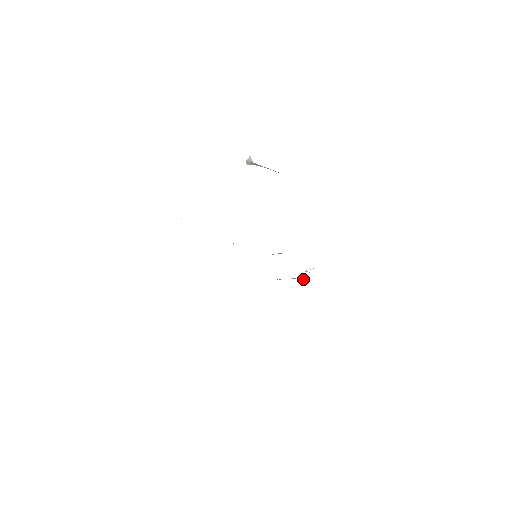
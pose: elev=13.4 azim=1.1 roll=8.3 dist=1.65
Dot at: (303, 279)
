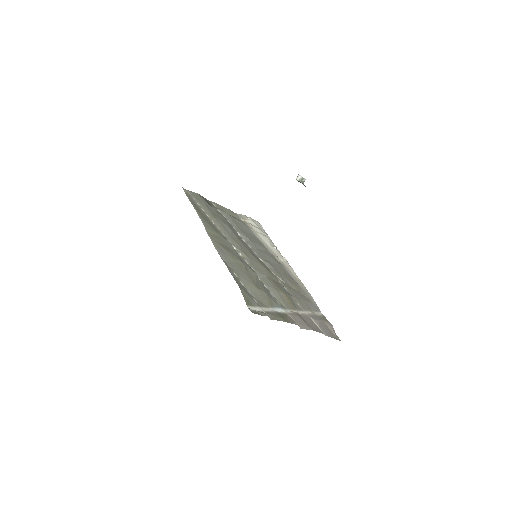
Dot at: (262, 230)
